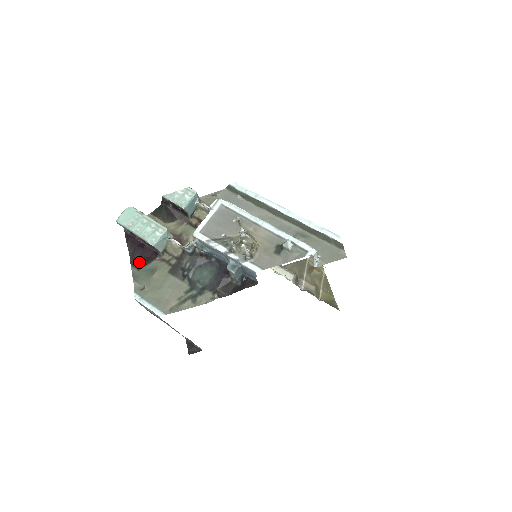
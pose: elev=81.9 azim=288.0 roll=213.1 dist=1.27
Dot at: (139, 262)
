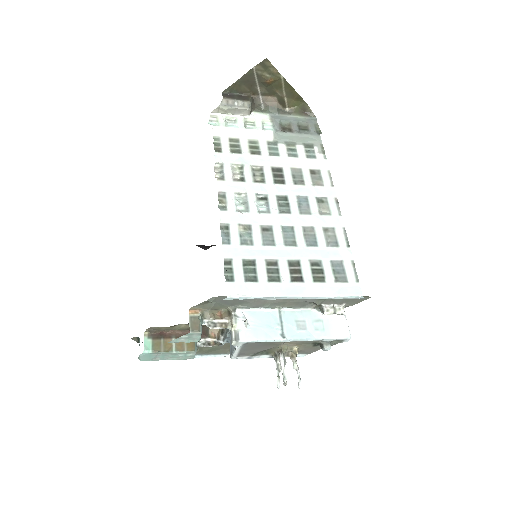
Dot at: occluded
